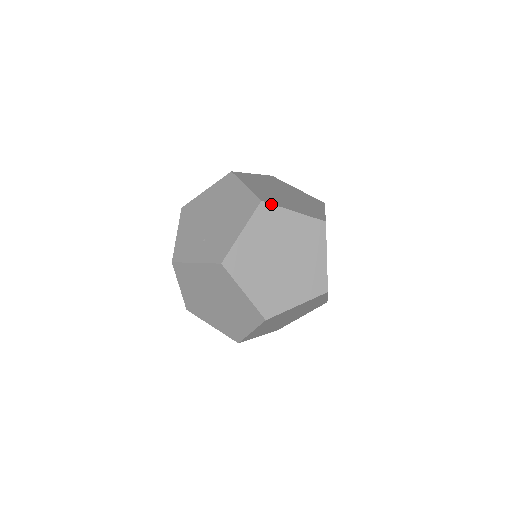
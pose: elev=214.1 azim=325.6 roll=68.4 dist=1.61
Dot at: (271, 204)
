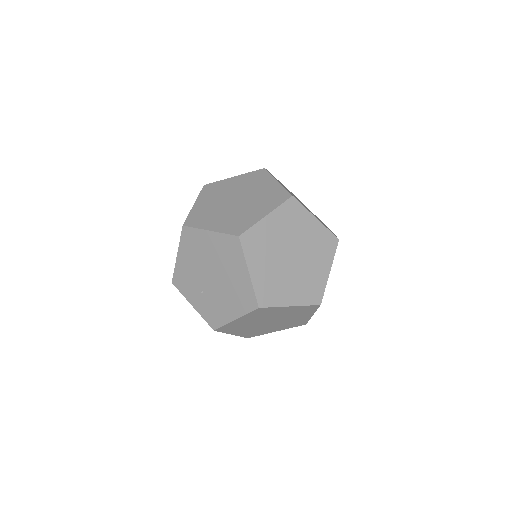
Dot at: (268, 307)
